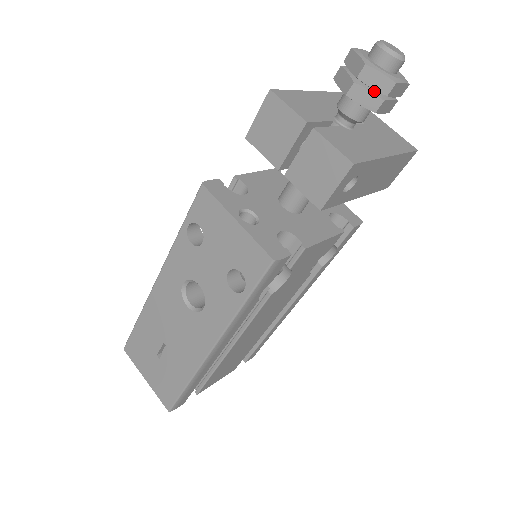
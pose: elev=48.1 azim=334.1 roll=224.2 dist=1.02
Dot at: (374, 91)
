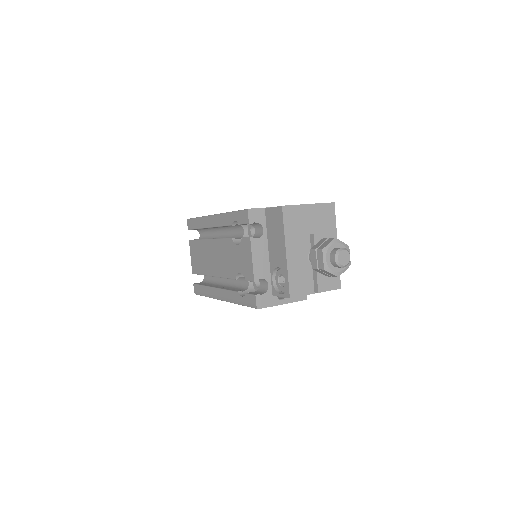
Dot at: occluded
